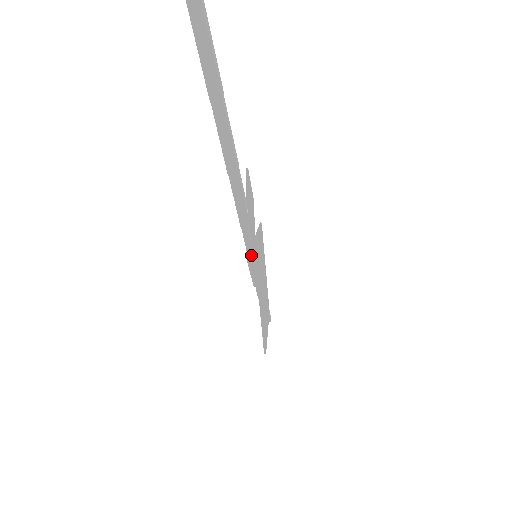
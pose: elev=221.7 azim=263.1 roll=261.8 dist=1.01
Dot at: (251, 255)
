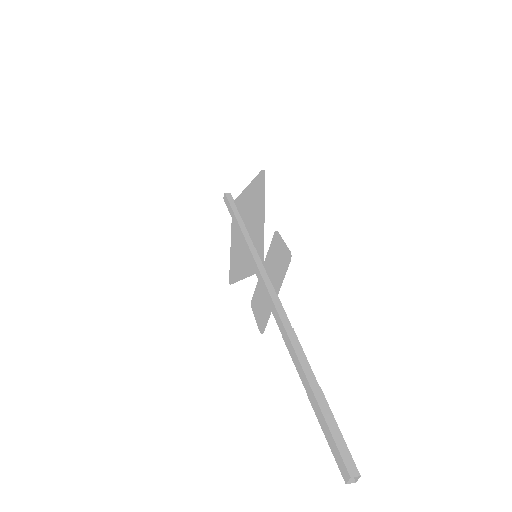
Dot at: (262, 311)
